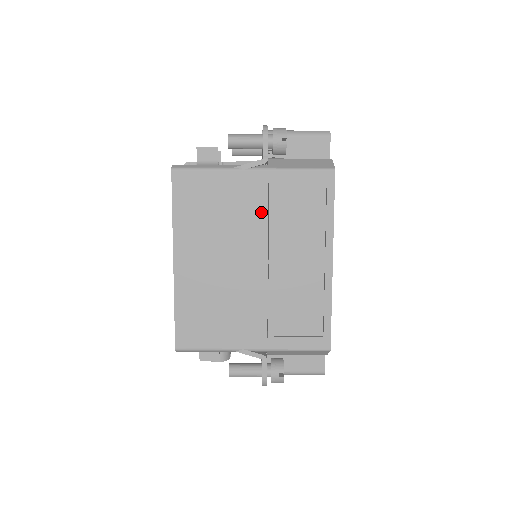
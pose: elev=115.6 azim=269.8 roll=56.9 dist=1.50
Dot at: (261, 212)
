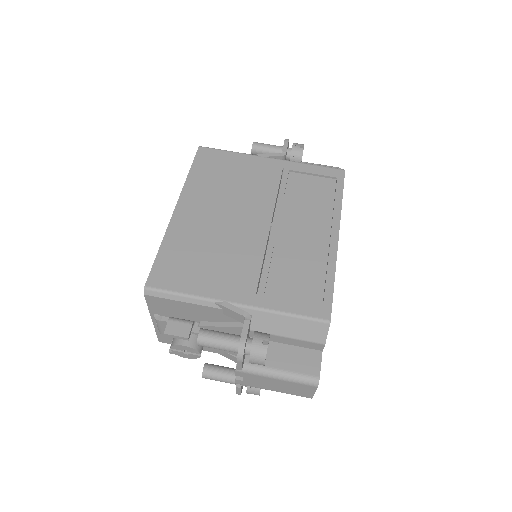
Dot at: (272, 186)
